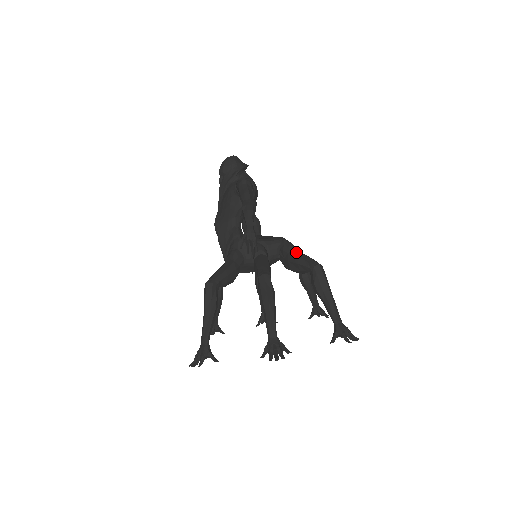
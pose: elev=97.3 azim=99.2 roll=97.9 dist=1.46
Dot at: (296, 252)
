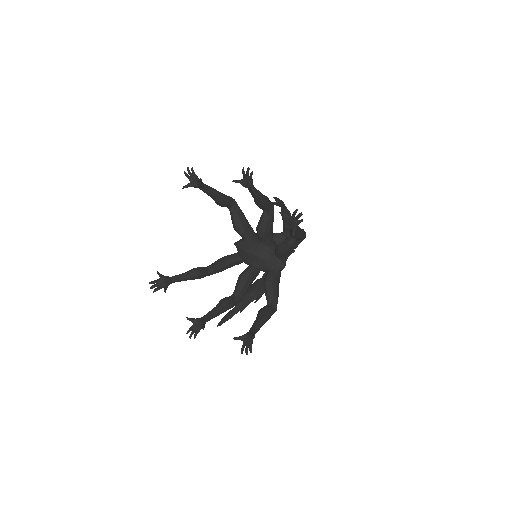
Dot at: occluded
